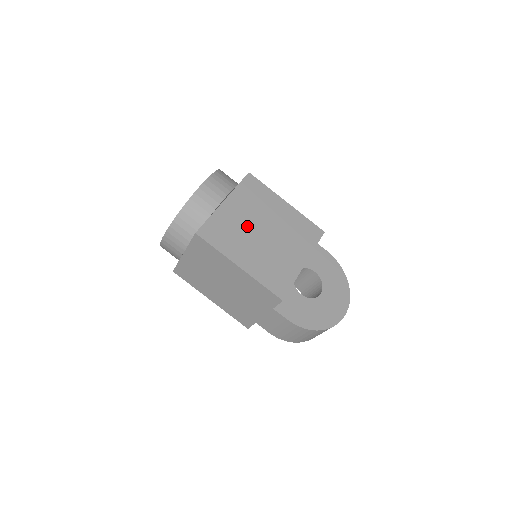
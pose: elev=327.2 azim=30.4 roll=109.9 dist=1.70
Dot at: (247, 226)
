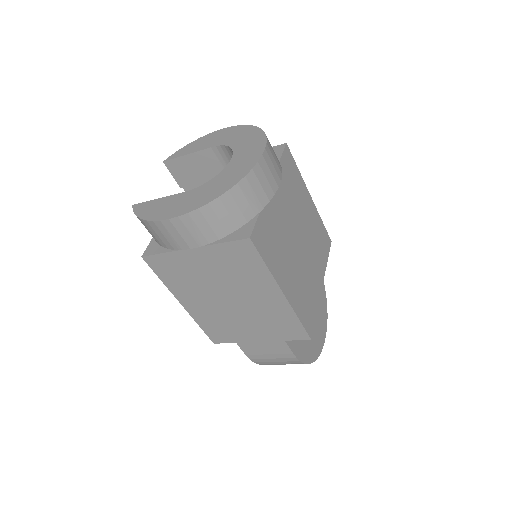
Dot at: (287, 229)
